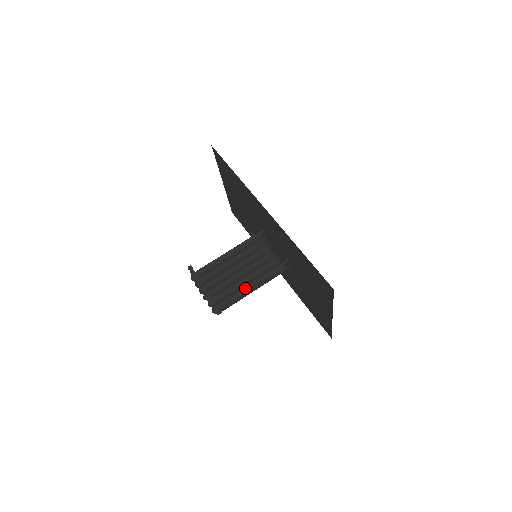
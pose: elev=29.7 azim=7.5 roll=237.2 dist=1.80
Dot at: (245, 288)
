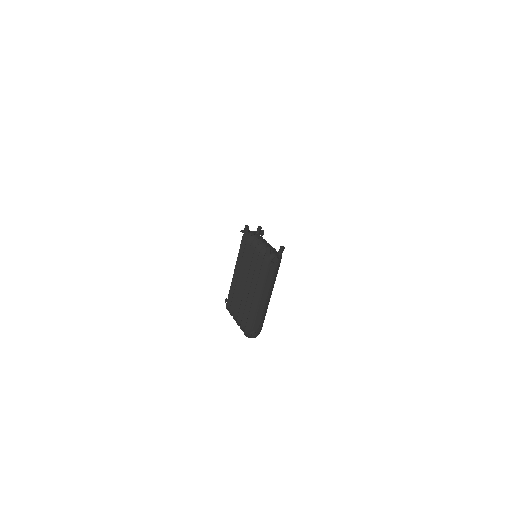
Dot at: (254, 301)
